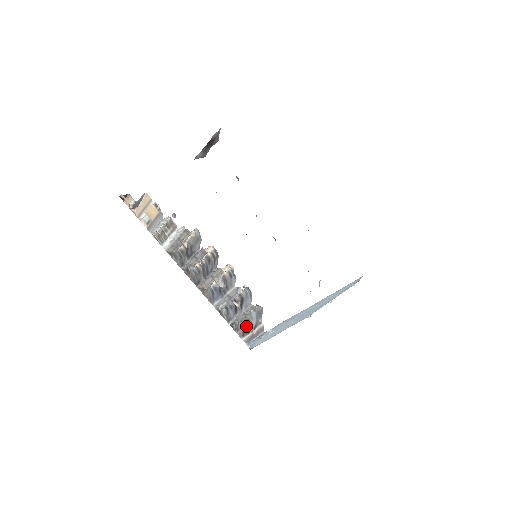
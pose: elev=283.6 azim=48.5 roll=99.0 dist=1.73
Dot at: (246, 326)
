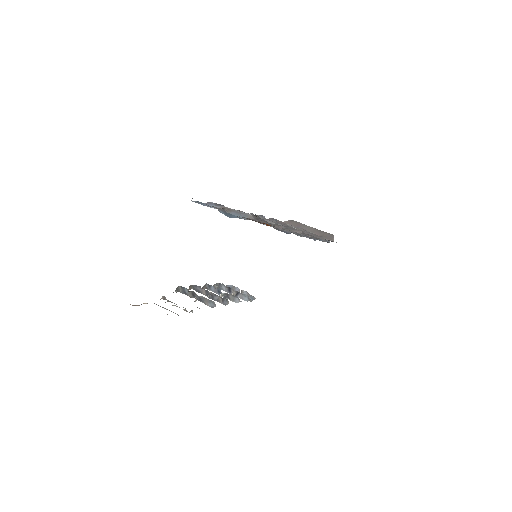
Dot at: (235, 290)
